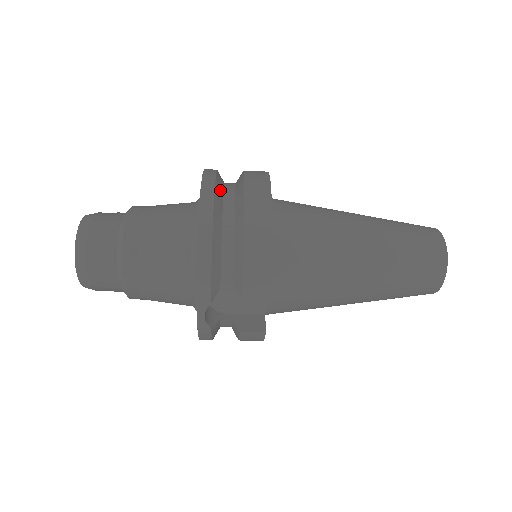
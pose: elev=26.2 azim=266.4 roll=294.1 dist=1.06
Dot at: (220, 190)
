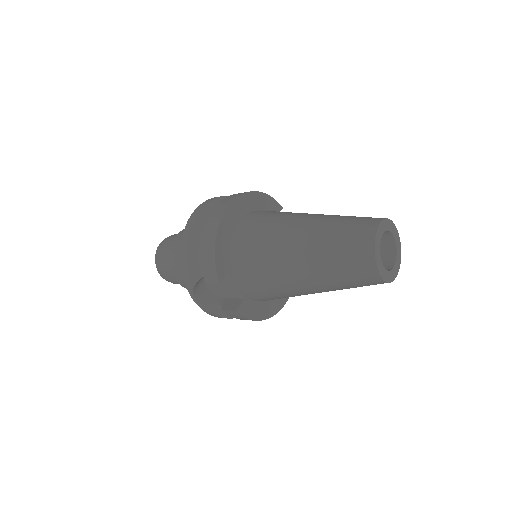
Dot at: (210, 210)
